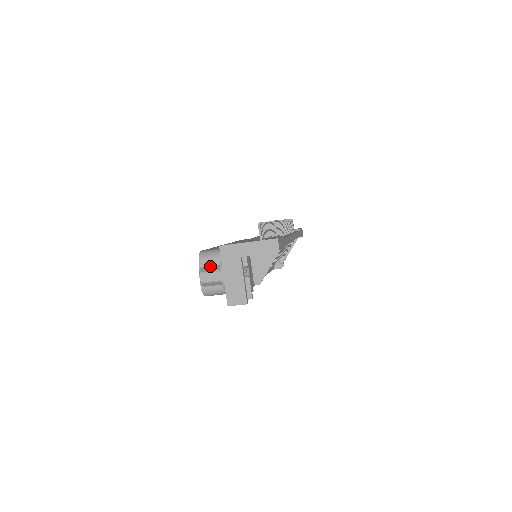
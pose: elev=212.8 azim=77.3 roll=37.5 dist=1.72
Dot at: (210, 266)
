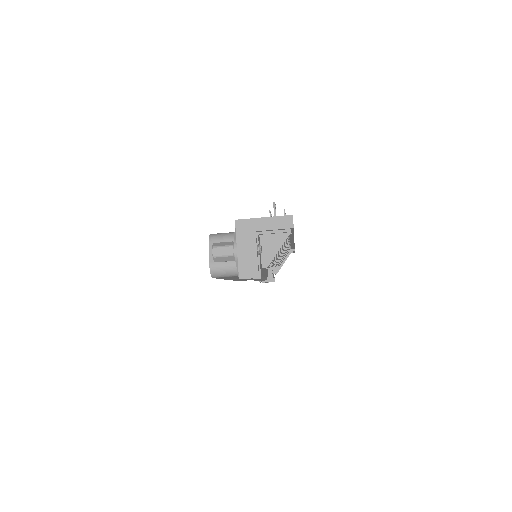
Dot at: (223, 242)
